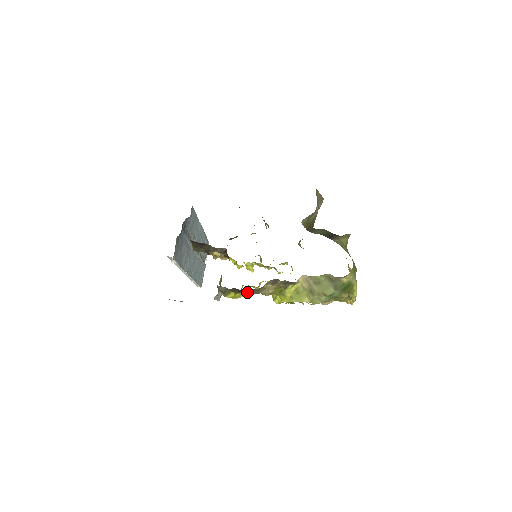
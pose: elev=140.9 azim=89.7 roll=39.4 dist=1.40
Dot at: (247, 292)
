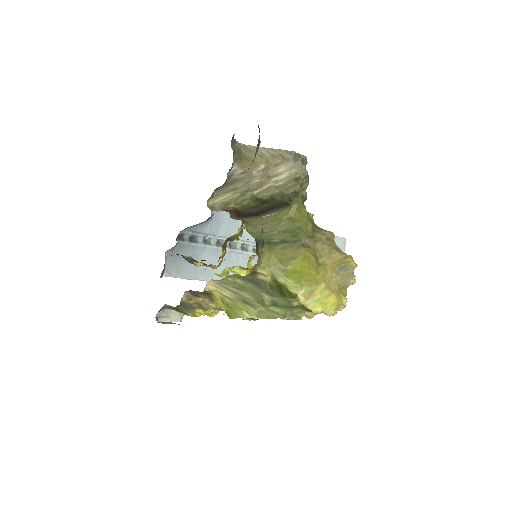
Dot at: (180, 310)
